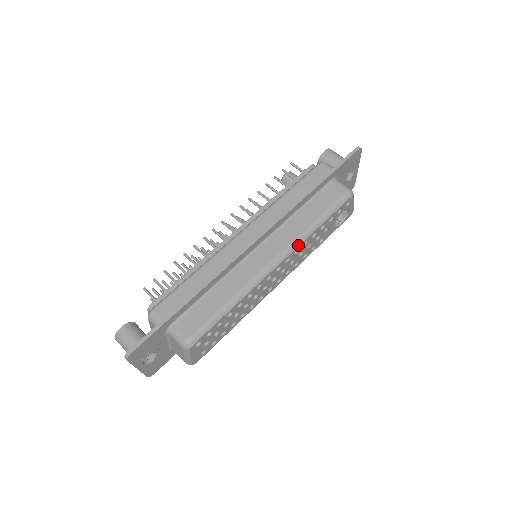
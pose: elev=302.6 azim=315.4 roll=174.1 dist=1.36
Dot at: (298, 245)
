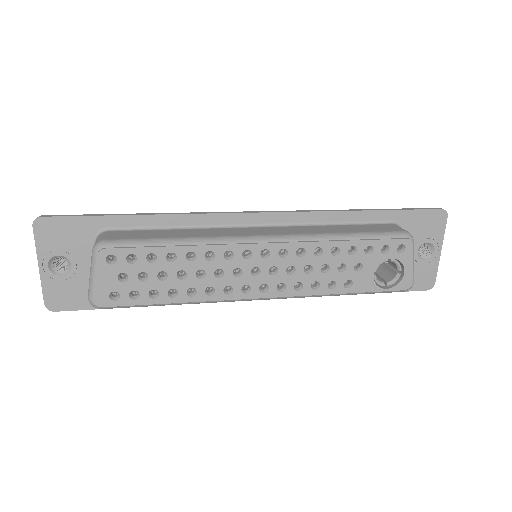
Dot at: (305, 241)
